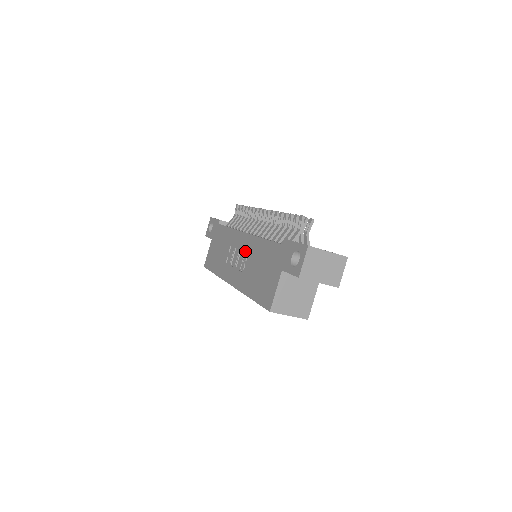
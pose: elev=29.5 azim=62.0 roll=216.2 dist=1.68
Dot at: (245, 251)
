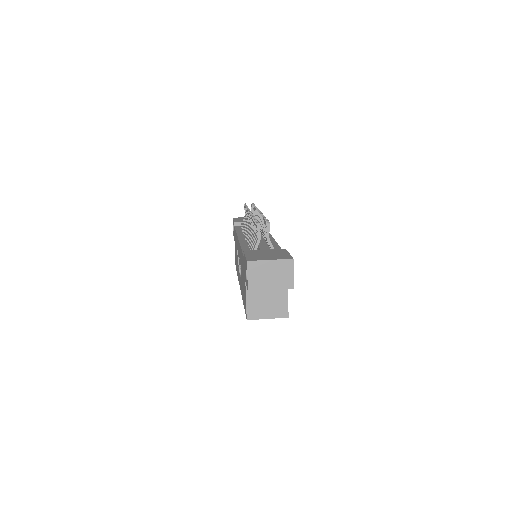
Dot at: (239, 257)
